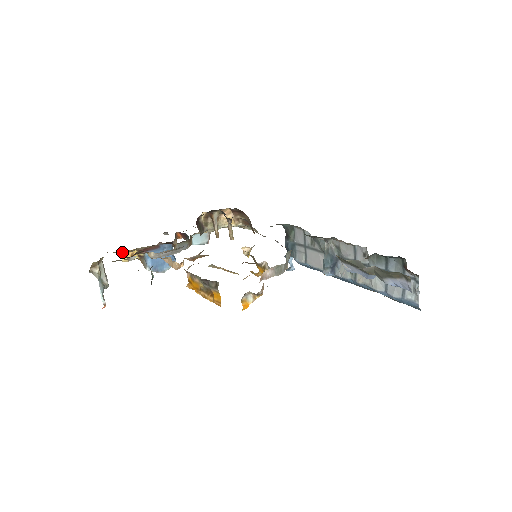
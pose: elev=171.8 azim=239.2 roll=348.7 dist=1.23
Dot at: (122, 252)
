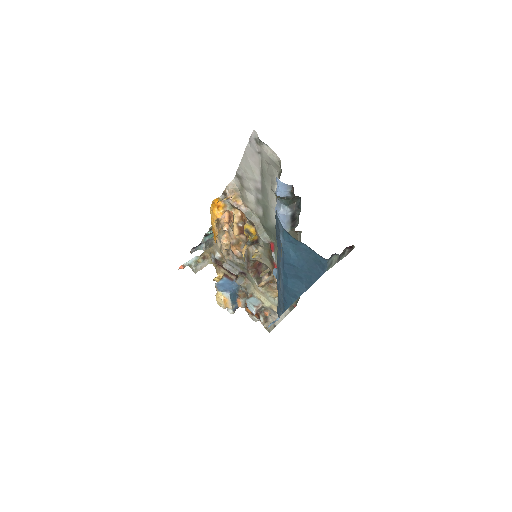
Dot at: (219, 275)
